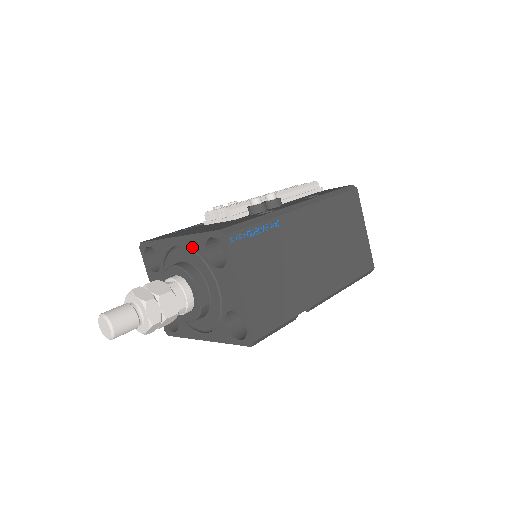
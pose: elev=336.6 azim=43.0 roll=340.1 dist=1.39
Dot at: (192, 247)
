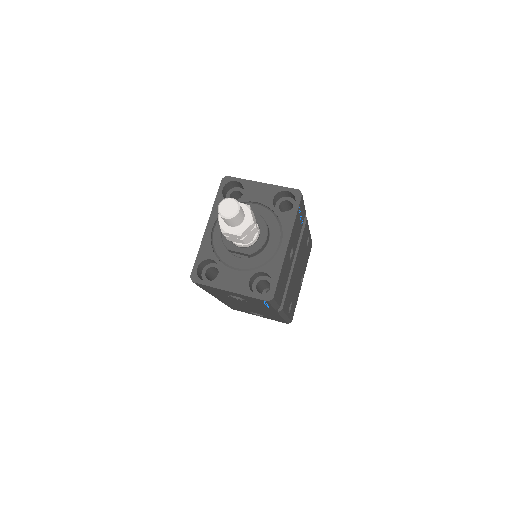
Dot at: occluded
